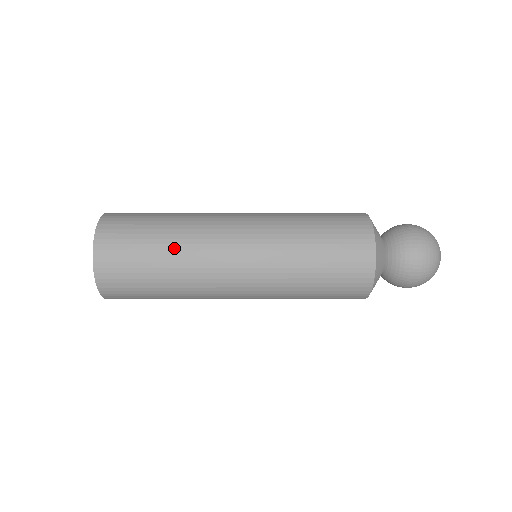
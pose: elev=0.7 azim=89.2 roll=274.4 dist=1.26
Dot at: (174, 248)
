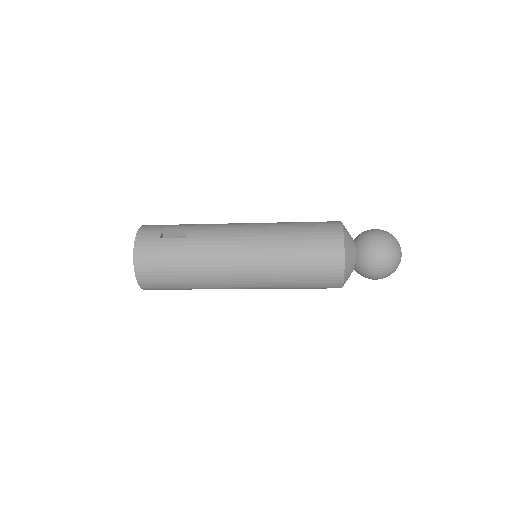
Dot at: (193, 277)
